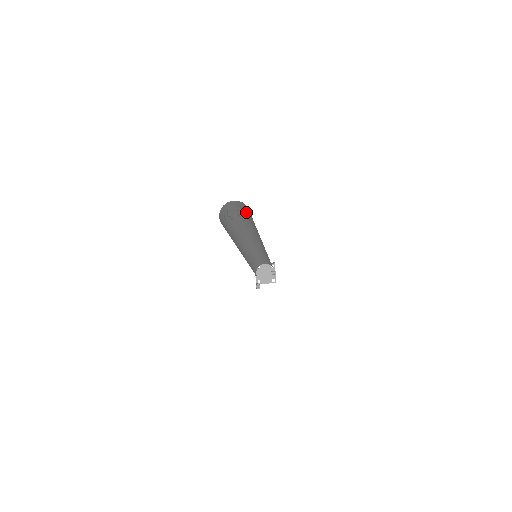
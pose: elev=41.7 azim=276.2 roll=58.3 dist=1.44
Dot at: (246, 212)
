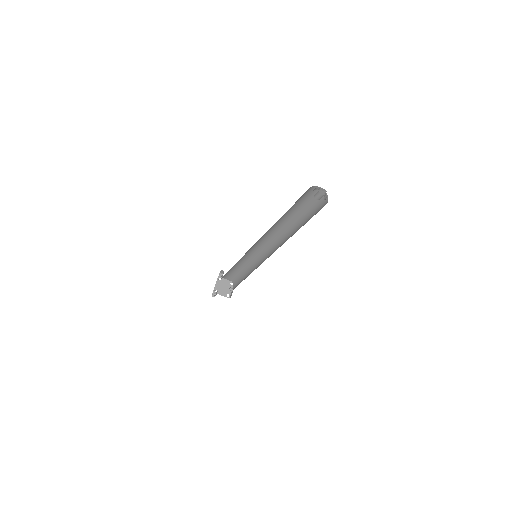
Dot at: (312, 203)
